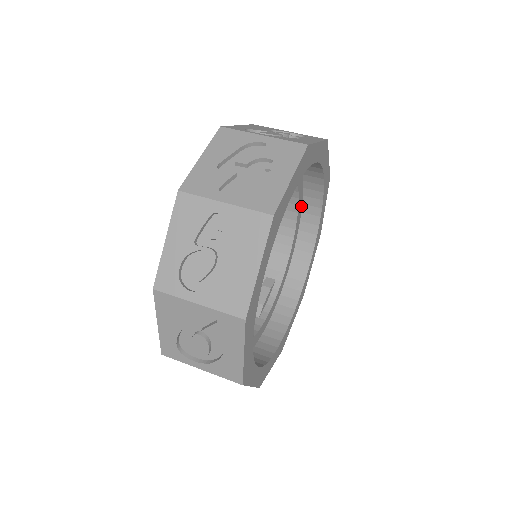
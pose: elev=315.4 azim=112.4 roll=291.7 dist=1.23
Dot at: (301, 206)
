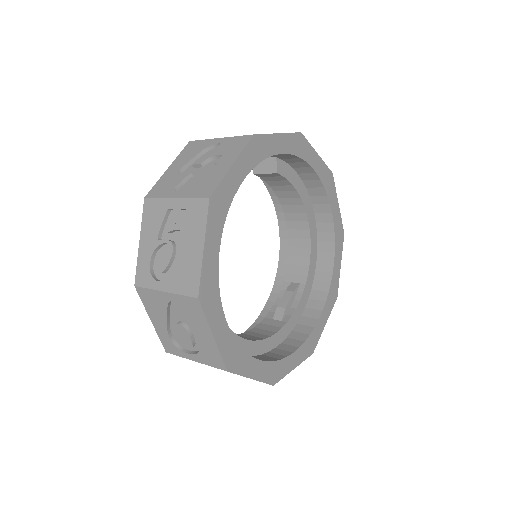
Dot at: (311, 207)
